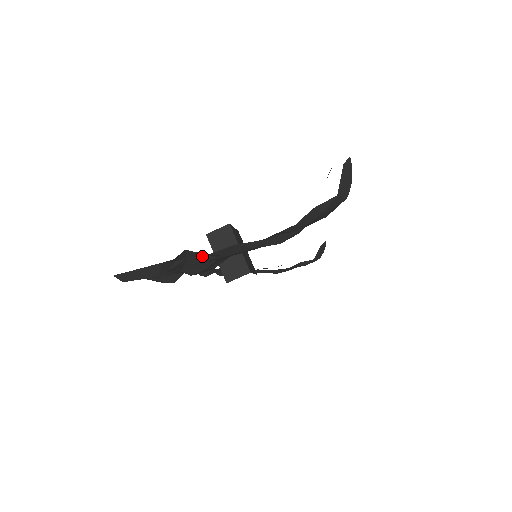
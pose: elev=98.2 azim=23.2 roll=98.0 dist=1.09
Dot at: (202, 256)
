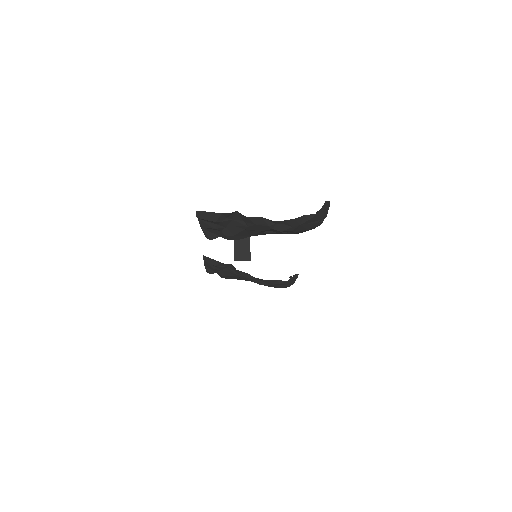
Dot at: (241, 221)
